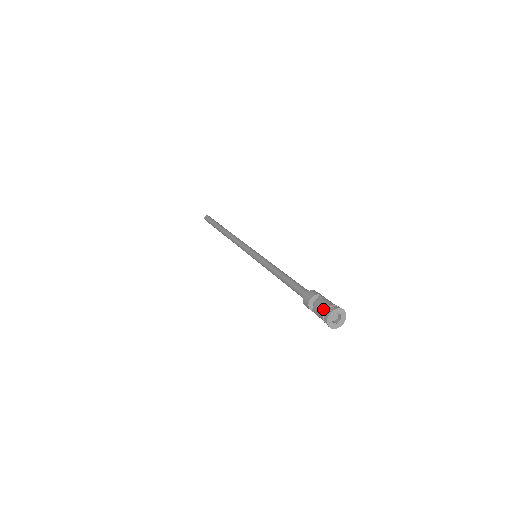
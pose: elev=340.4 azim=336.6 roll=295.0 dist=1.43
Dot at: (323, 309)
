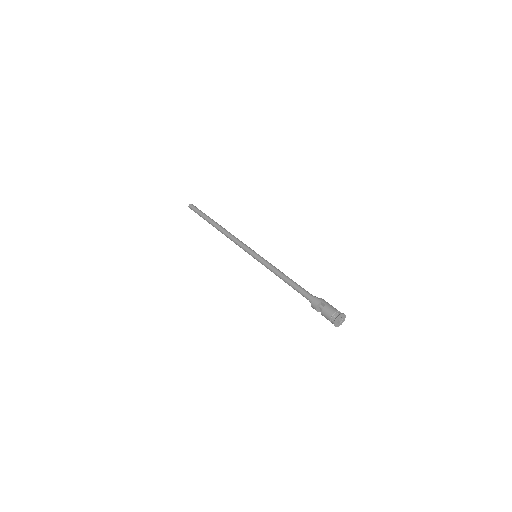
Dot at: (329, 318)
